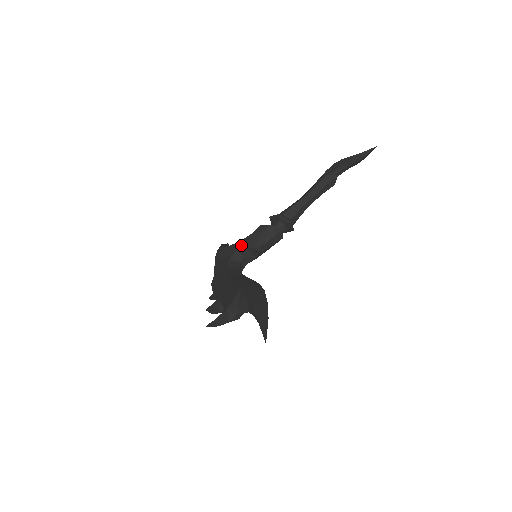
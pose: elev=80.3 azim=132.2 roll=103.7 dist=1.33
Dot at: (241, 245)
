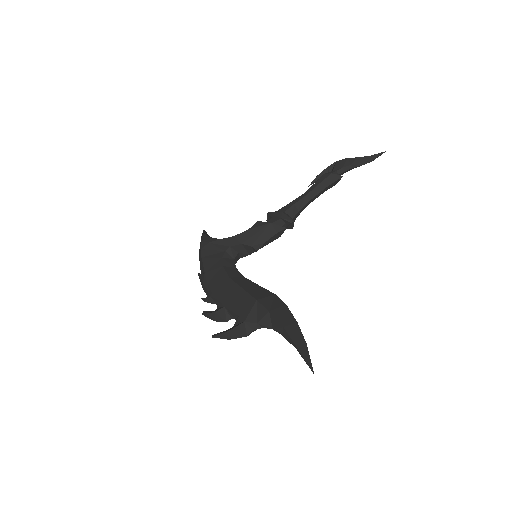
Dot at: (236, 241)
